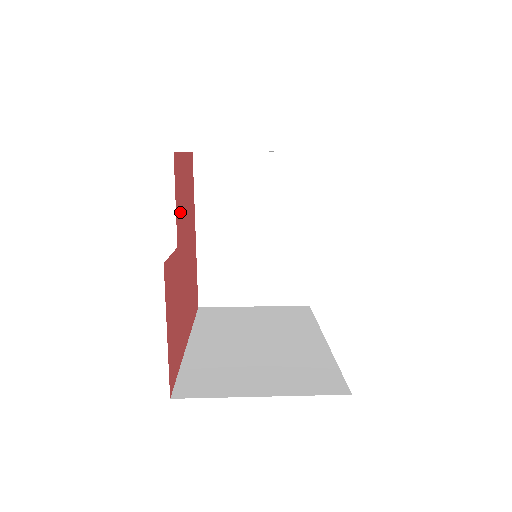
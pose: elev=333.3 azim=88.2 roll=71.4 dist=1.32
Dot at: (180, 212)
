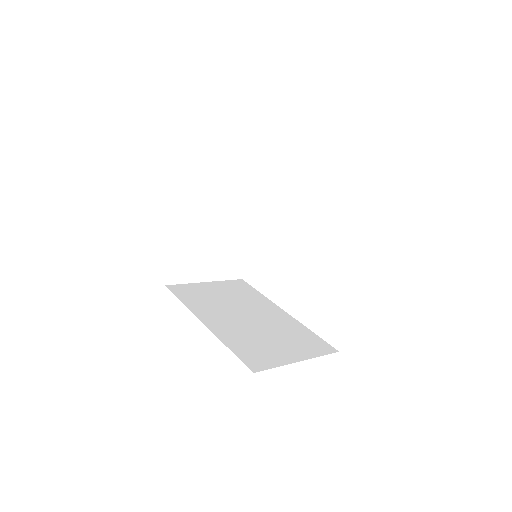
Dot at: occluded
